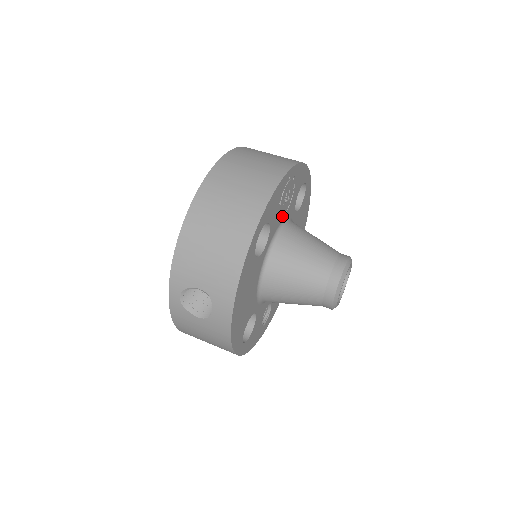
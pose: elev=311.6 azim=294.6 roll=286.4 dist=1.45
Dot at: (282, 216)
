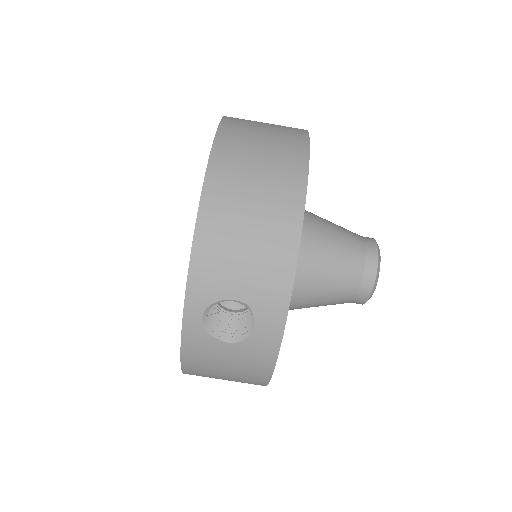
Dot at: occluded
